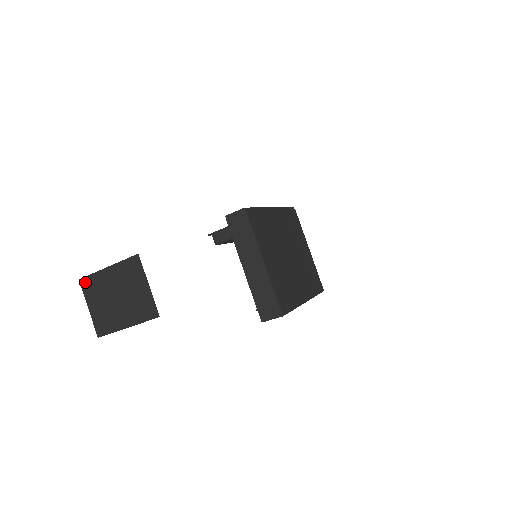
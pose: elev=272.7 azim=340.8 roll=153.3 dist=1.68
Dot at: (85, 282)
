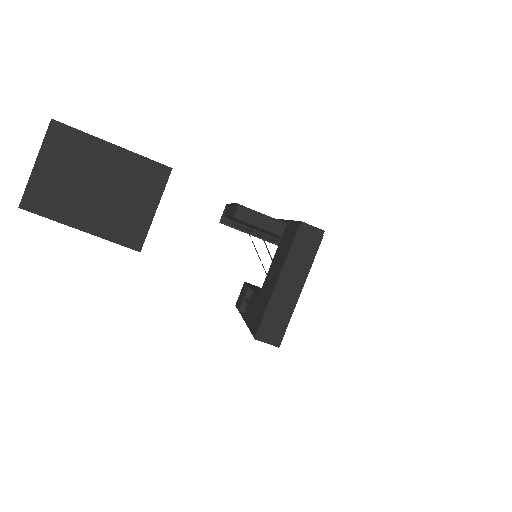
Dot at: (60, 130)
